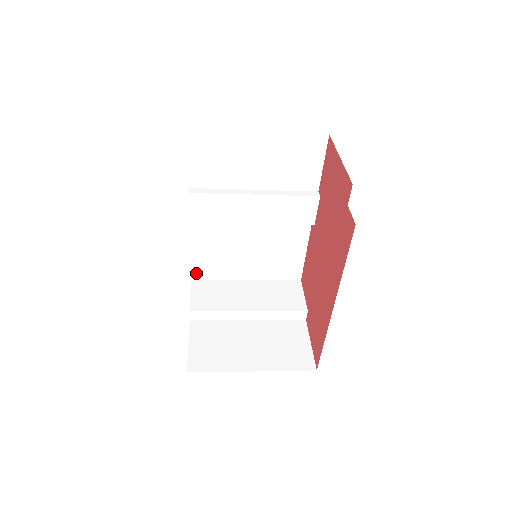
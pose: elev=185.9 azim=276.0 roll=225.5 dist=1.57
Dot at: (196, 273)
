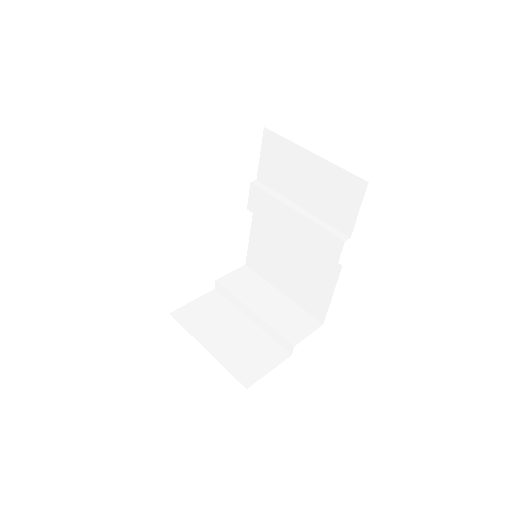
Dot at: (249, 261)
